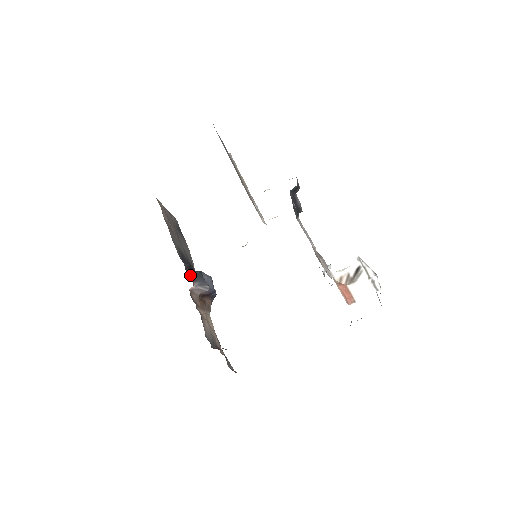
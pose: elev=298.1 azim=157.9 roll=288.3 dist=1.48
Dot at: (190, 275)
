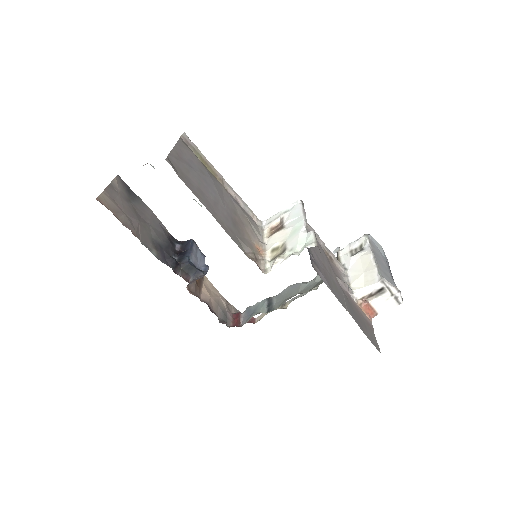
Dot at: (181, 274)
